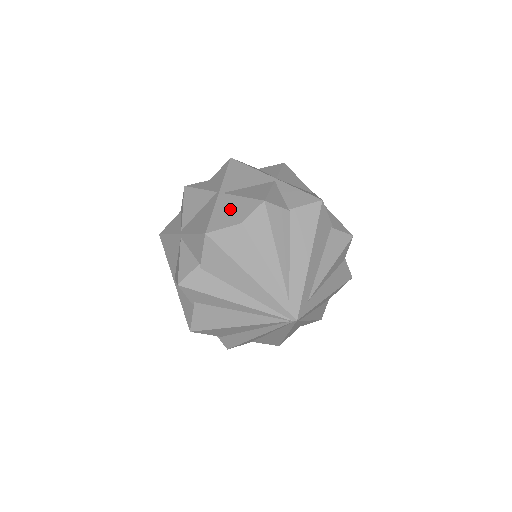
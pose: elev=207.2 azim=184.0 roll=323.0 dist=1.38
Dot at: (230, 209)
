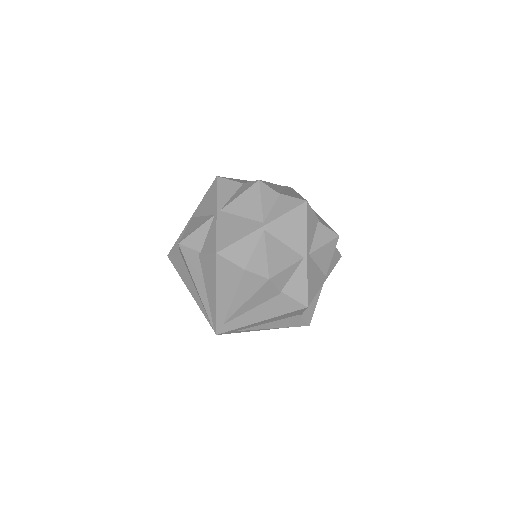
Dot at: (252, 250)
